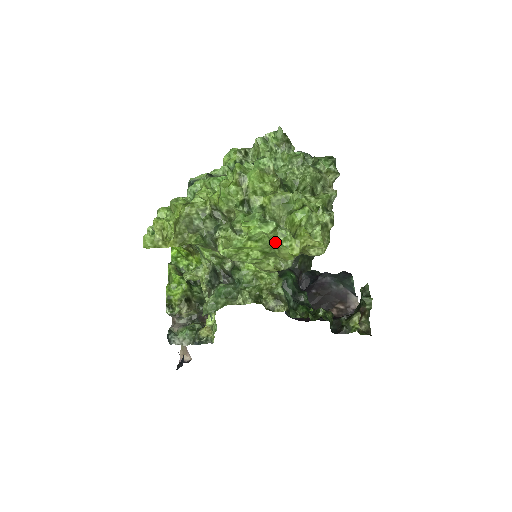
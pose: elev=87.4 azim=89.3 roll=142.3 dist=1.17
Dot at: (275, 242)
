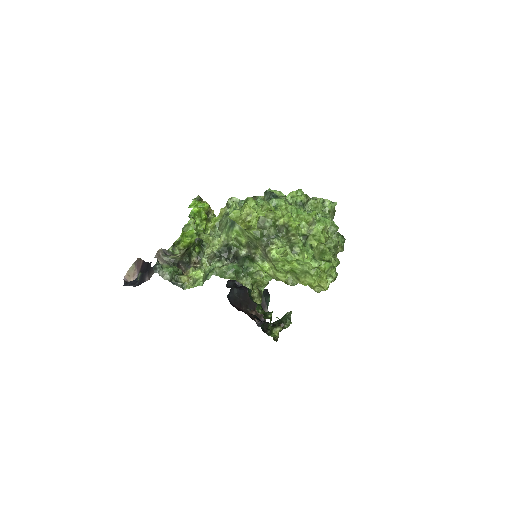
Dot at: (309, 272)
